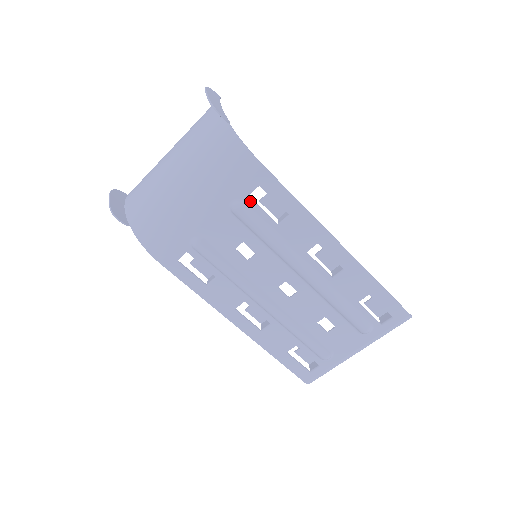
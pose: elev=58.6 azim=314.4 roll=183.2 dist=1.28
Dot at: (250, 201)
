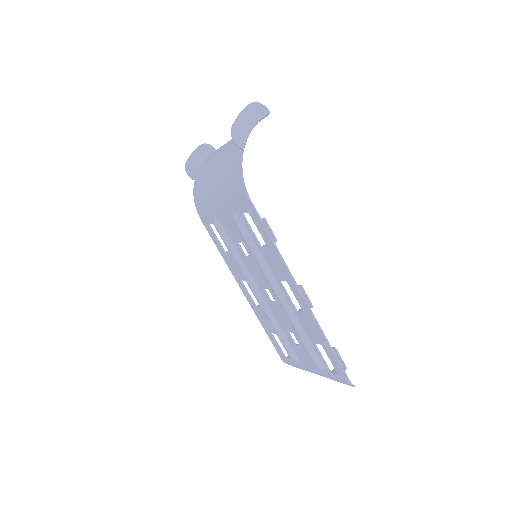
Dot at: (244, 218)
